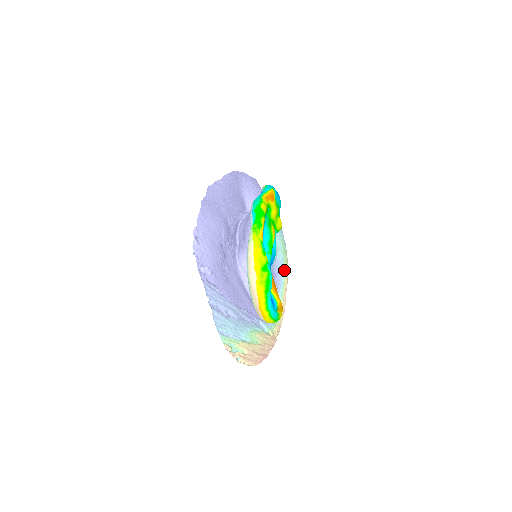
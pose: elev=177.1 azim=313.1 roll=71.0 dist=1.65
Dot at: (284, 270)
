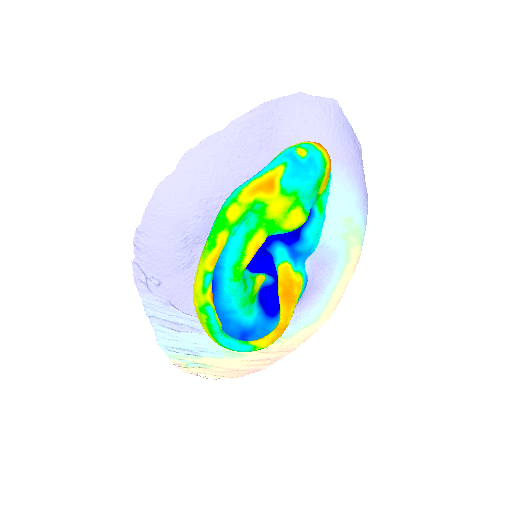
Dot at: (344, 259)
